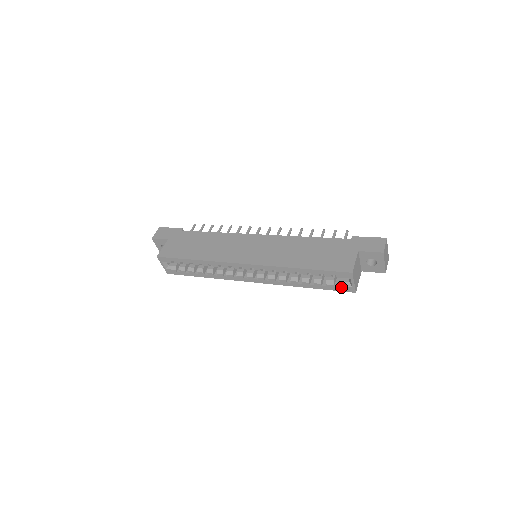
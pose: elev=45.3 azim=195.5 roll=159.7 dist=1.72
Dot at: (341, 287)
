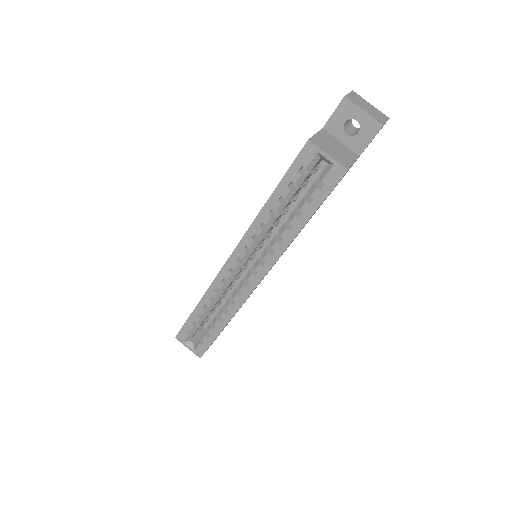
Dot at: (326, 181)
